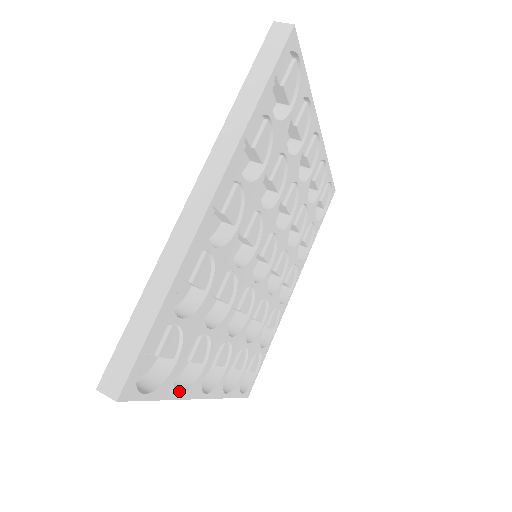
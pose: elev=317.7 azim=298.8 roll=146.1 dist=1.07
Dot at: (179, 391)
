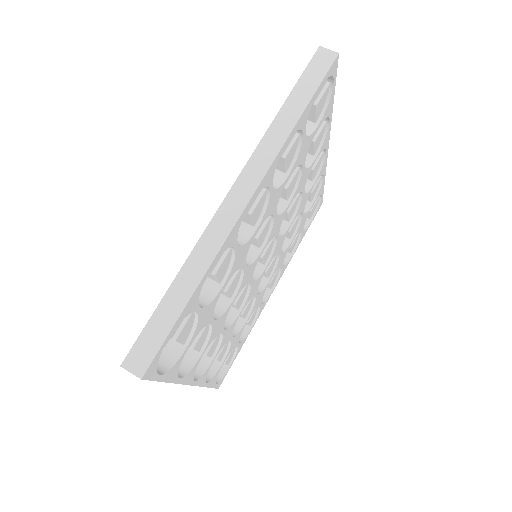
Dot at: (178, 376)
